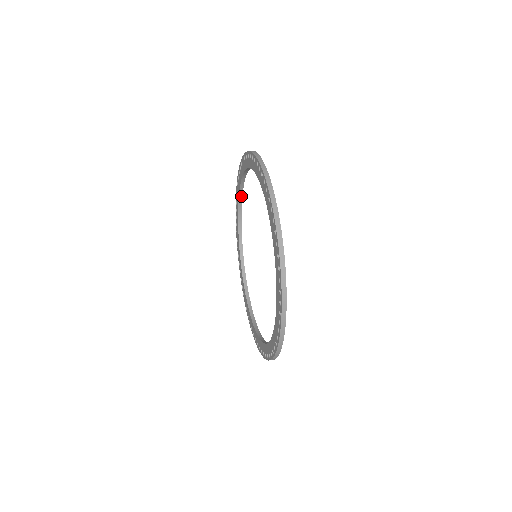
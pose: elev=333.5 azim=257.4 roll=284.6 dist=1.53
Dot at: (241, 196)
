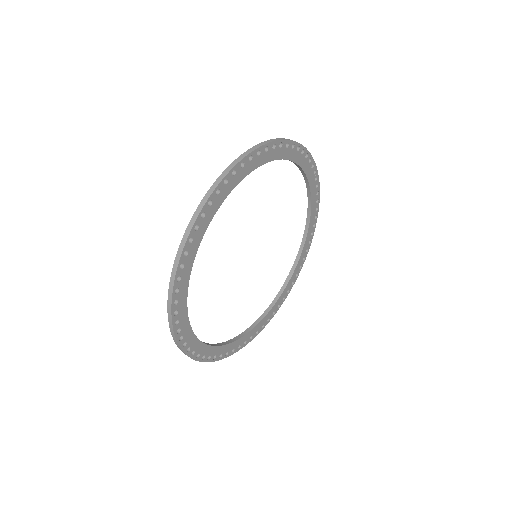
Dot at: (301, 251)
